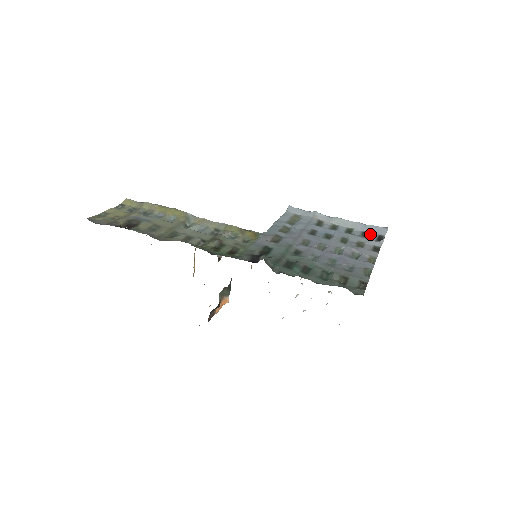
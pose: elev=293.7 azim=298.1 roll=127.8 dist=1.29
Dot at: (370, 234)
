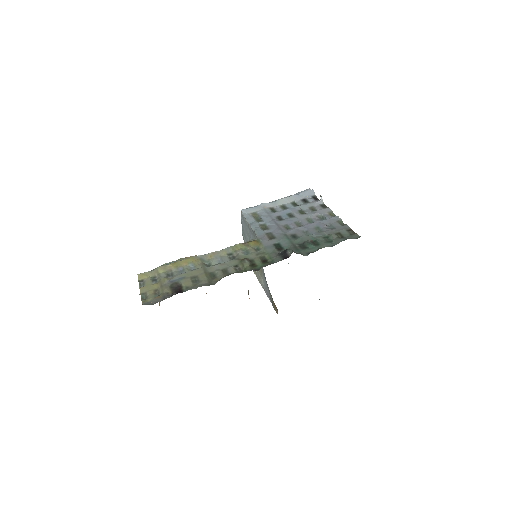
Dot at: (307, 199)
